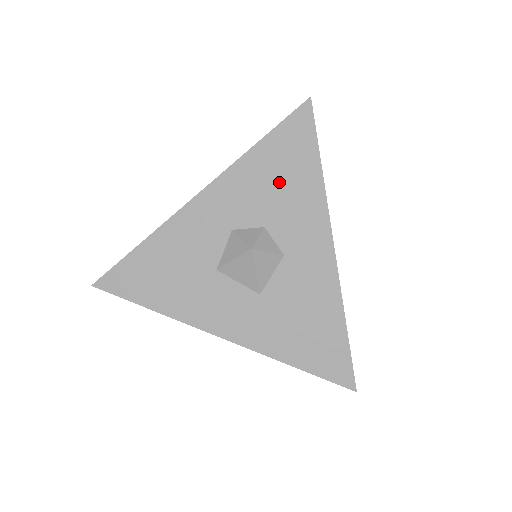
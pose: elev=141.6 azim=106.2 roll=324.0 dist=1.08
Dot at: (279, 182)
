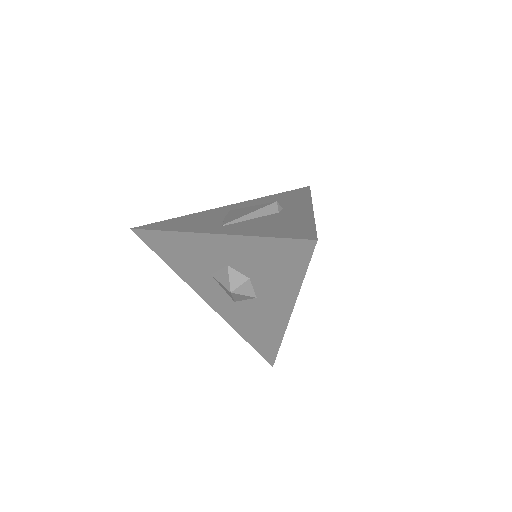
Dot at: (269, 266)
